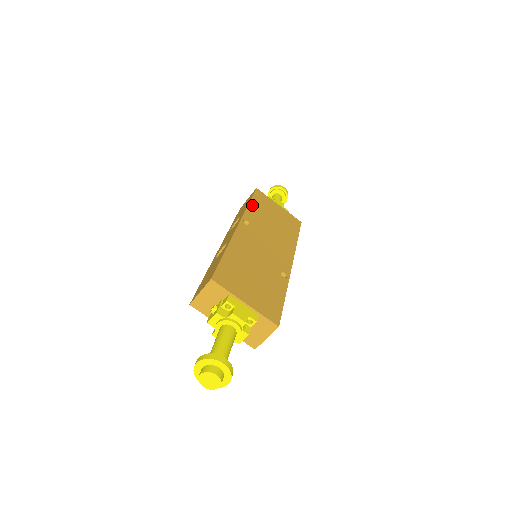
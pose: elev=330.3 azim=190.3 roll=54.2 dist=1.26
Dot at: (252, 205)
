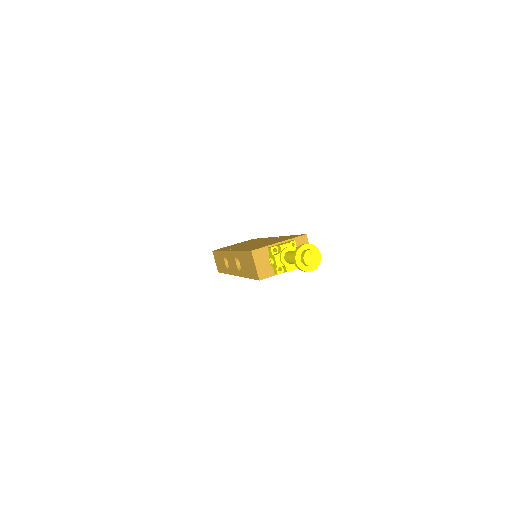
Dot at: occluded
